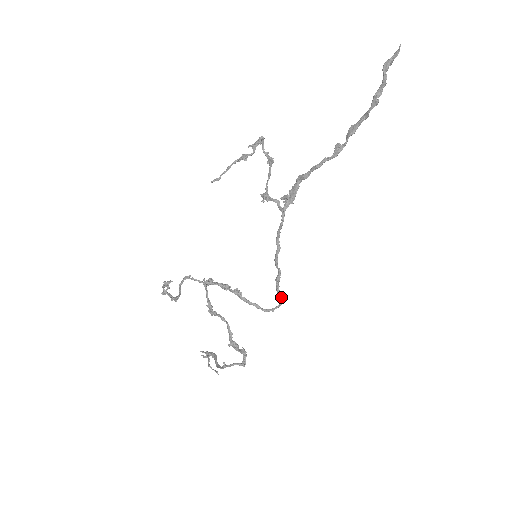
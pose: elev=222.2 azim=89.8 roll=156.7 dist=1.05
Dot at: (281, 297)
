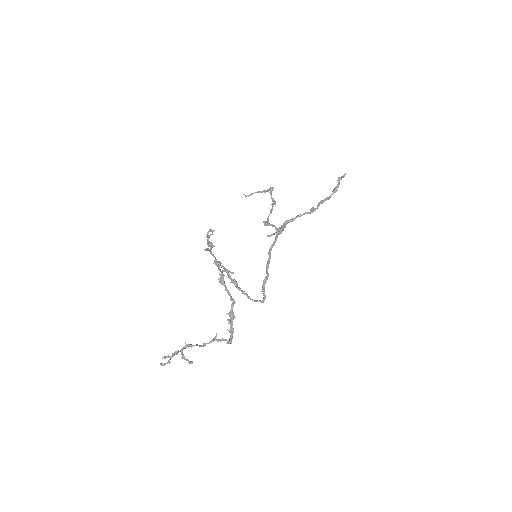
Dot at: (265, 295)
